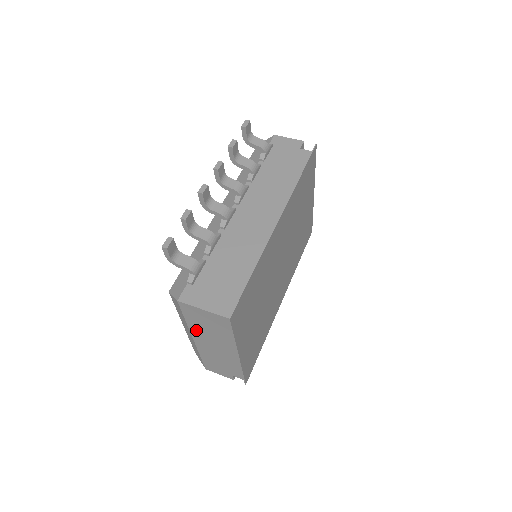
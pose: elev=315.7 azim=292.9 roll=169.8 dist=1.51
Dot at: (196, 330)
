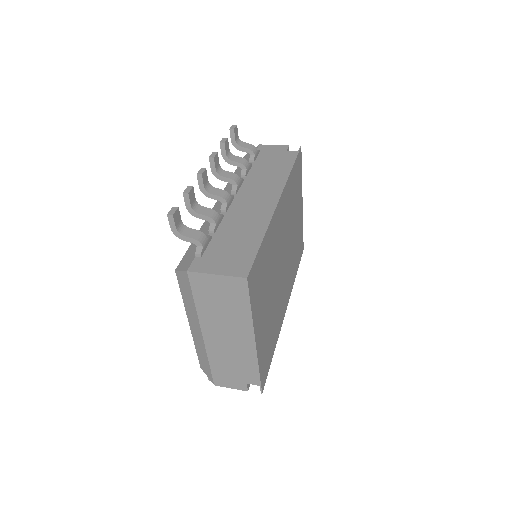
Dot at: (206, 316)
